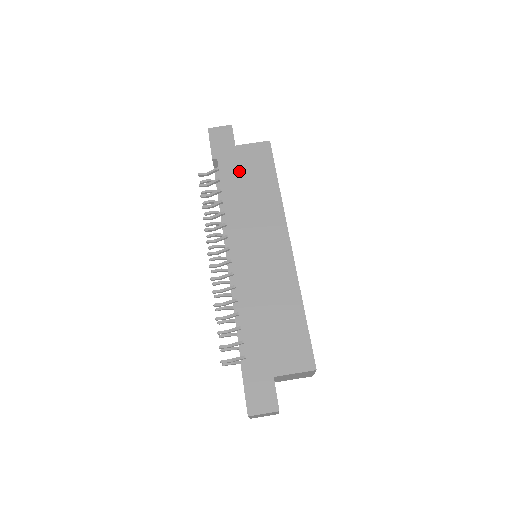
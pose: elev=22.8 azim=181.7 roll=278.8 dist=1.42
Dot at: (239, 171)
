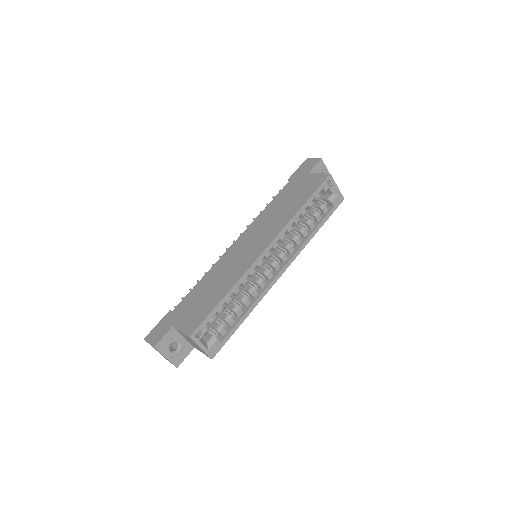
Dot at: (292, 191)
